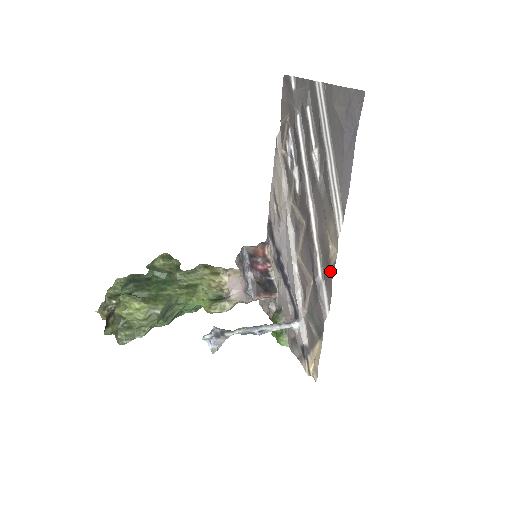
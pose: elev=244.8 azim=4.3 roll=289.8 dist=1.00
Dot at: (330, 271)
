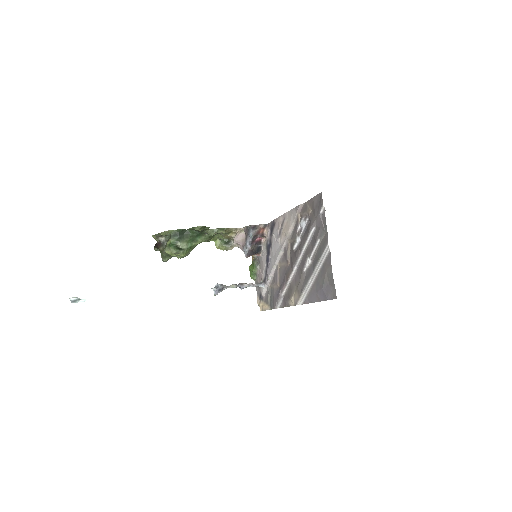
Dot at: (287, 303)
